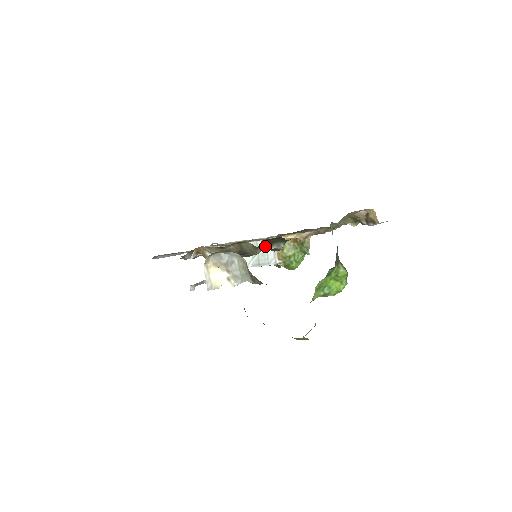
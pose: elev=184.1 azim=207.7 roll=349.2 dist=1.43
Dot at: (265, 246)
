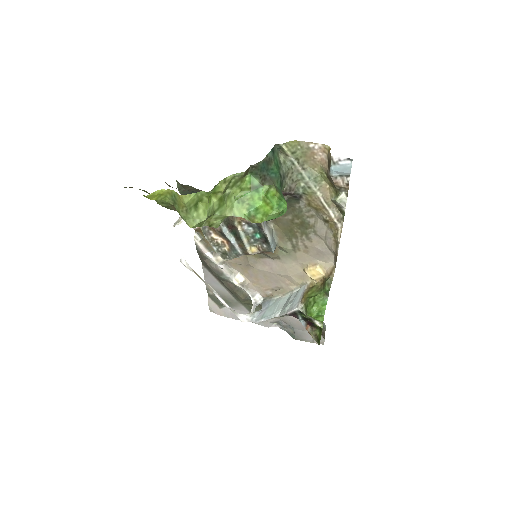
Dot at: occluded
